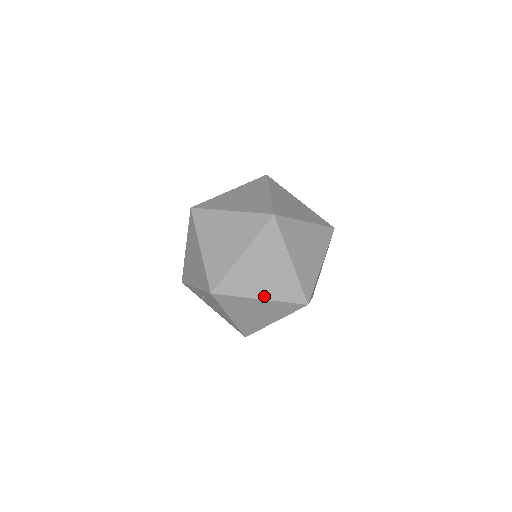
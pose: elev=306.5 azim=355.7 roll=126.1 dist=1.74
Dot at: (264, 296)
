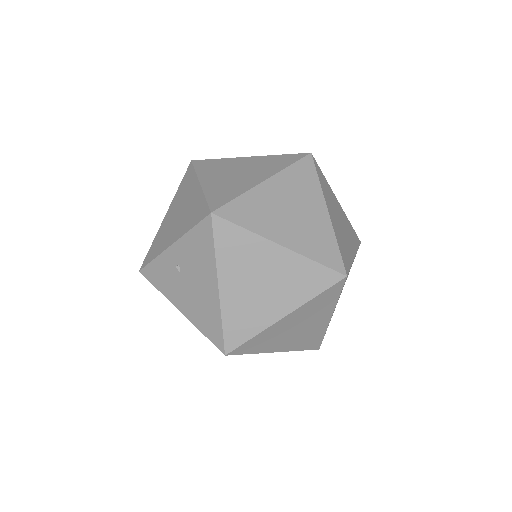
Dot at: (287, 243)
